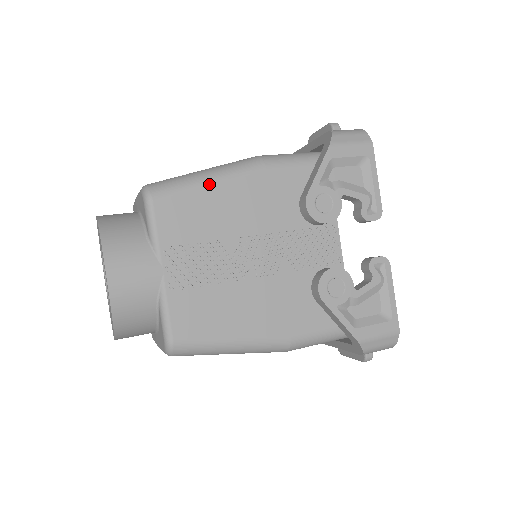
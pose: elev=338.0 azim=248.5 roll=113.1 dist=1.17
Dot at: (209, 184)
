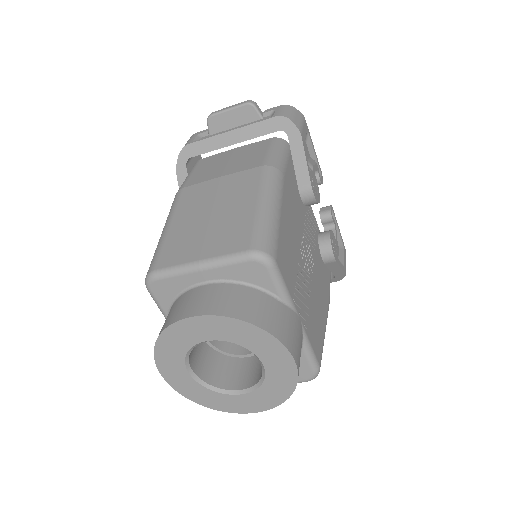
Dot at: (280, 216)
